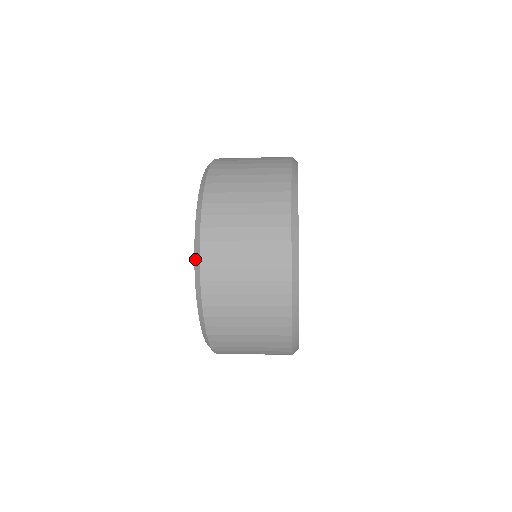
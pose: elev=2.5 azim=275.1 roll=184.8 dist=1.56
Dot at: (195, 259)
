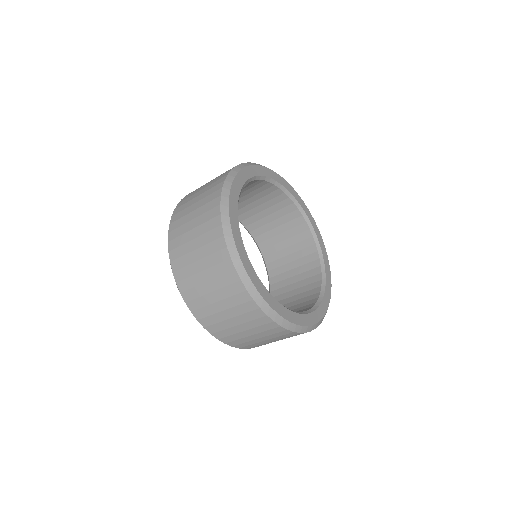
Dot at: occluded
